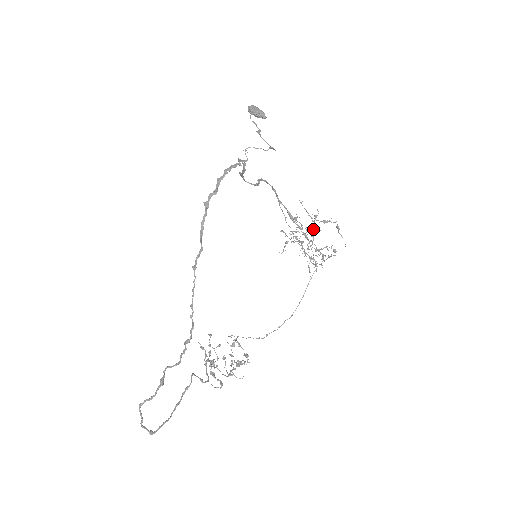
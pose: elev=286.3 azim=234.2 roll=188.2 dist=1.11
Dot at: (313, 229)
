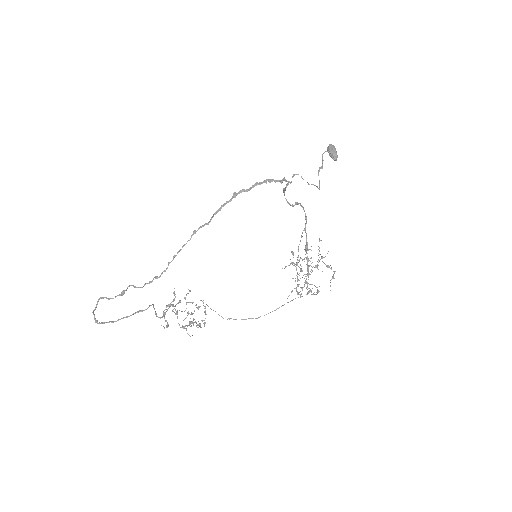
Dot at: (316, 266)
